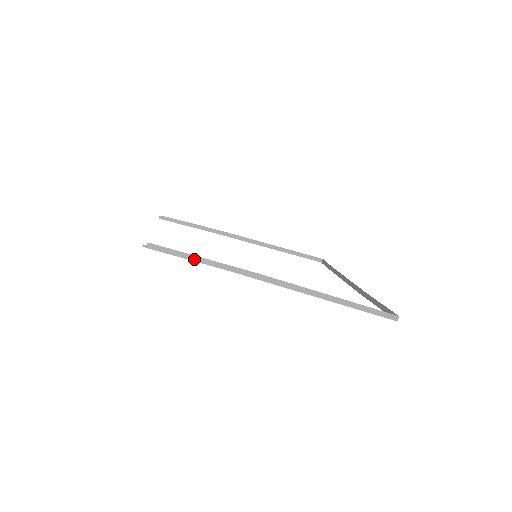
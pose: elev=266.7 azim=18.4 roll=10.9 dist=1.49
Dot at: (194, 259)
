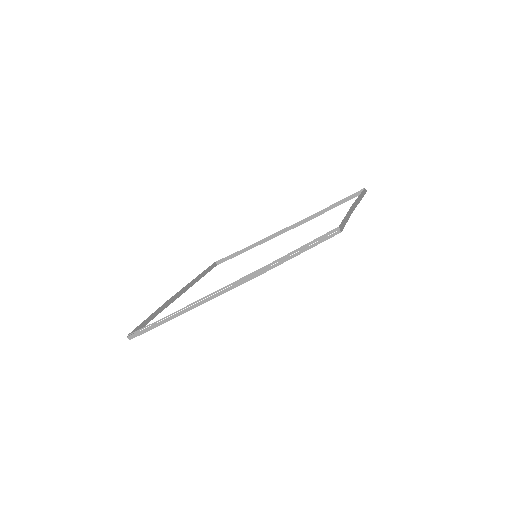
Dot at: (347, 219)
